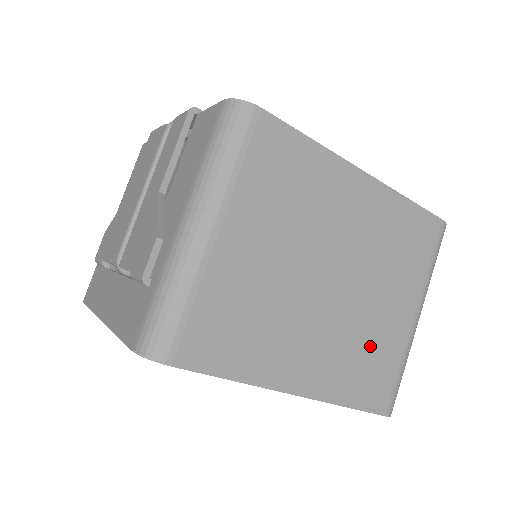
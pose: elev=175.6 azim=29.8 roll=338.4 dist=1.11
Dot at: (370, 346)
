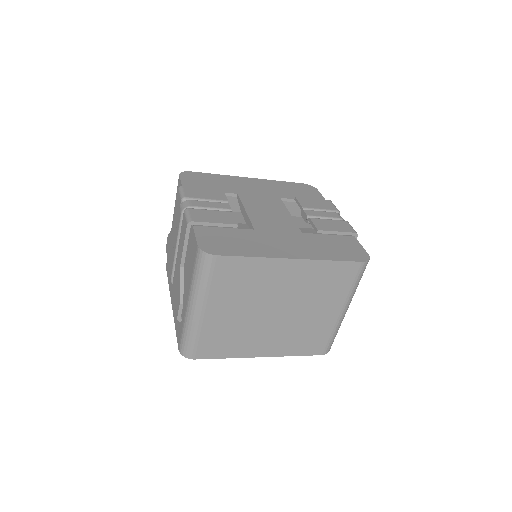
Dot at: (308, 331)
